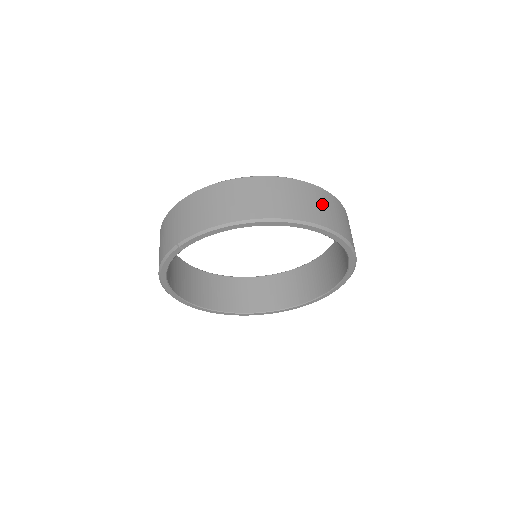
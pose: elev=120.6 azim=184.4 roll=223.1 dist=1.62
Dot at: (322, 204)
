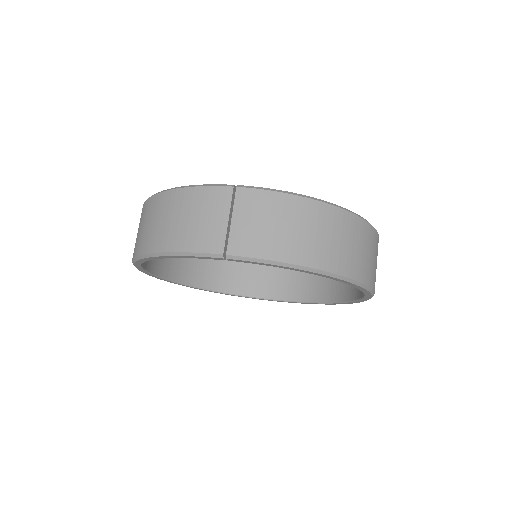
Dot at: occluded
